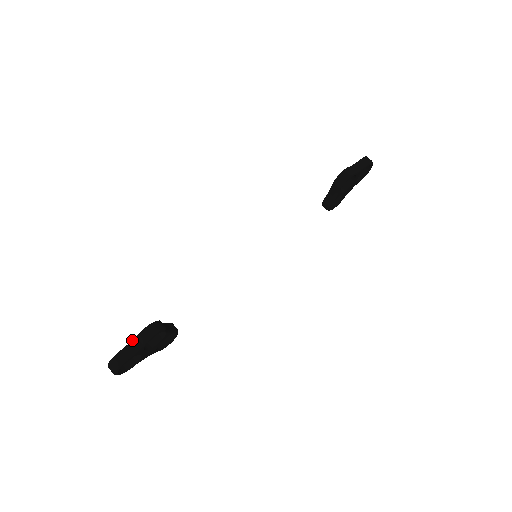
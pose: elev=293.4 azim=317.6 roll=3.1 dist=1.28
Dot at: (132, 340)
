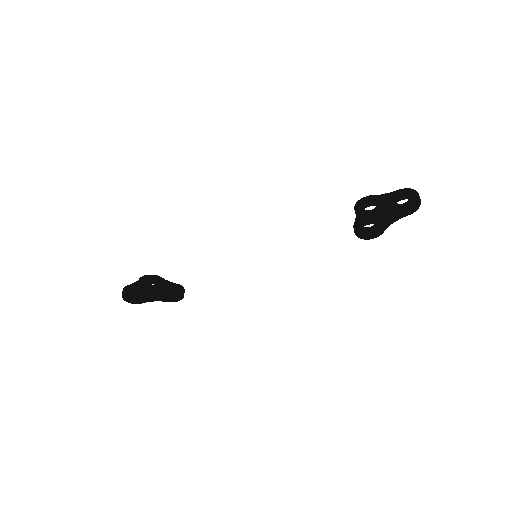
Dot at: (136, 281)
